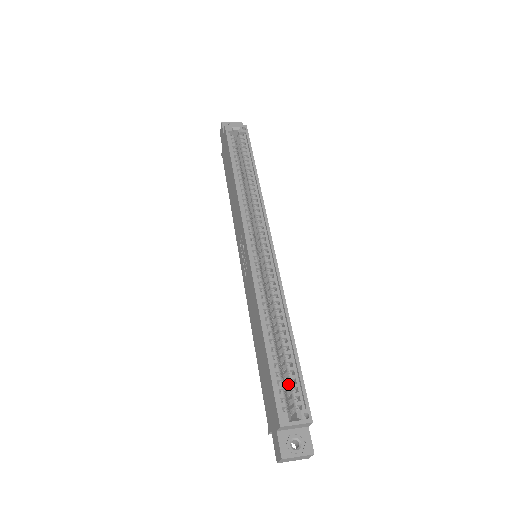
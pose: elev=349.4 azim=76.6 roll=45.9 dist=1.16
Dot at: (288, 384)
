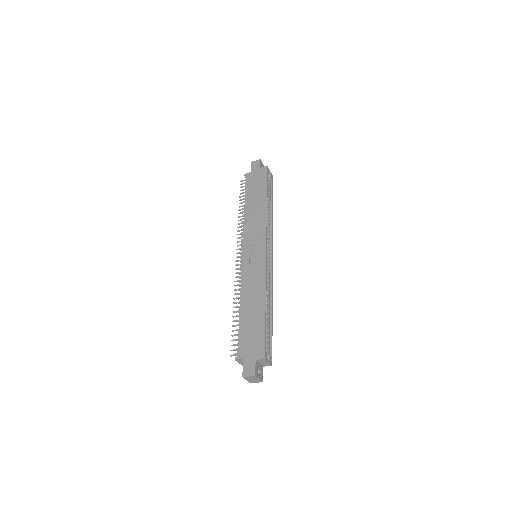
Dot at: occluded
